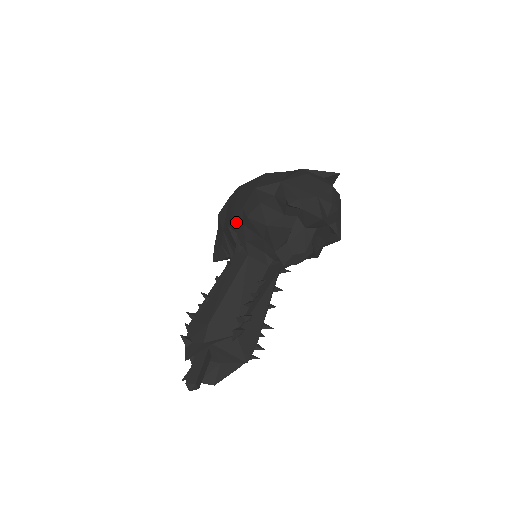
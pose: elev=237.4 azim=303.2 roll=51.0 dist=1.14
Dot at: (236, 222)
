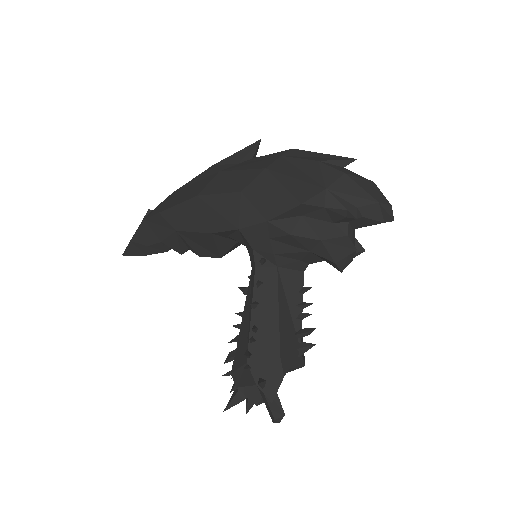
Dot at: (250, 235)
